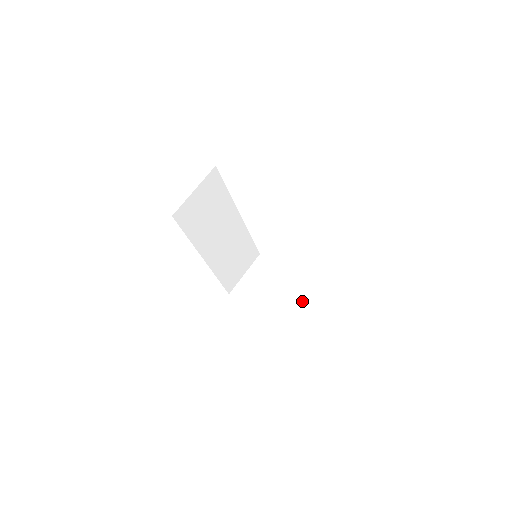
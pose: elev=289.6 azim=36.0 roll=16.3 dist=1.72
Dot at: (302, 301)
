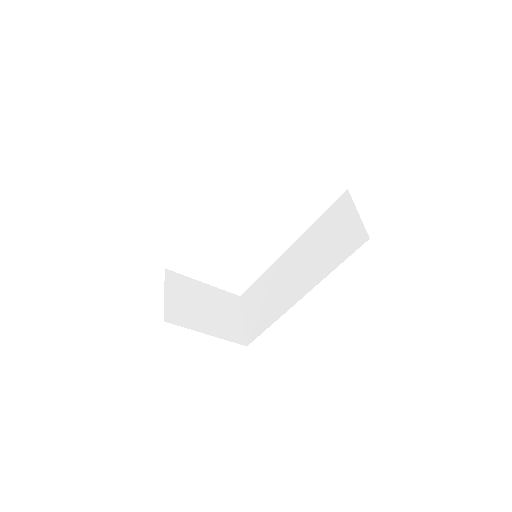
Dot at: (235, 312)
